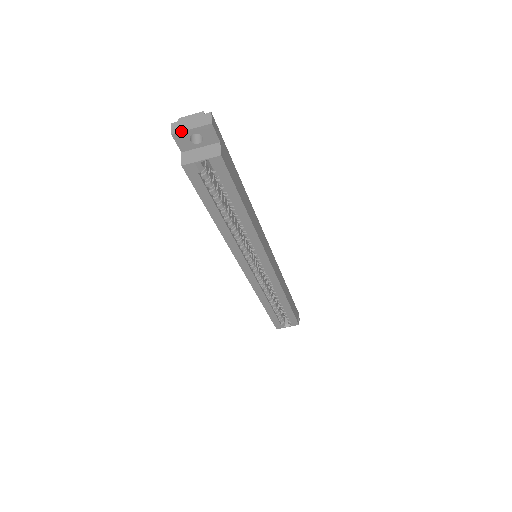
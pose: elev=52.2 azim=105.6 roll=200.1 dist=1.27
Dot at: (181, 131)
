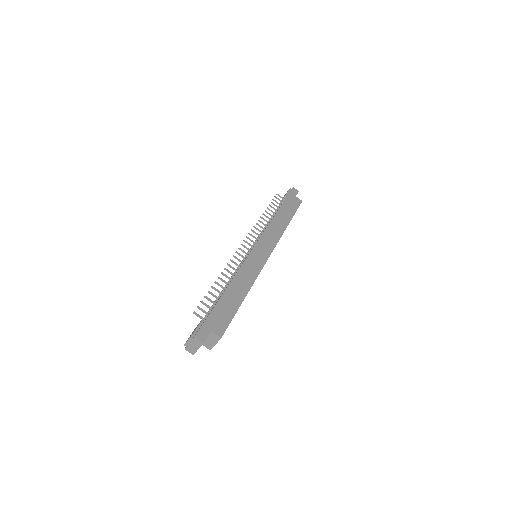
Dot at: (195, 352)
